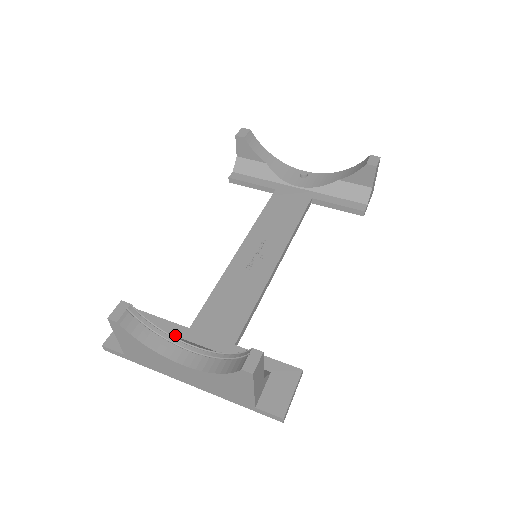
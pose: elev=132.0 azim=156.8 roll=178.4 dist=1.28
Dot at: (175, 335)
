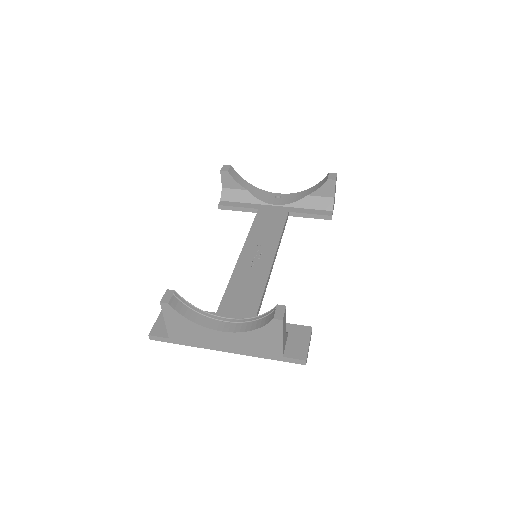
Dot at: occluded
